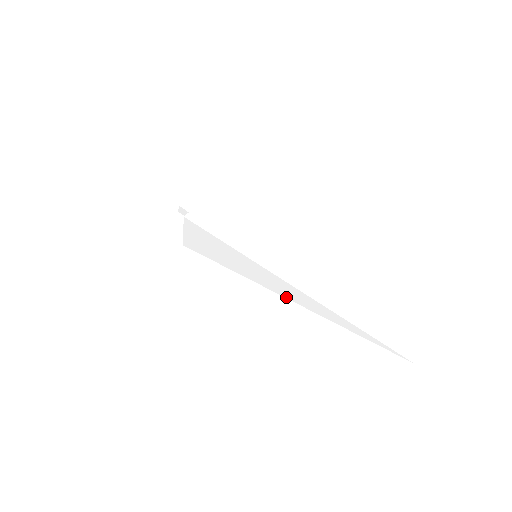
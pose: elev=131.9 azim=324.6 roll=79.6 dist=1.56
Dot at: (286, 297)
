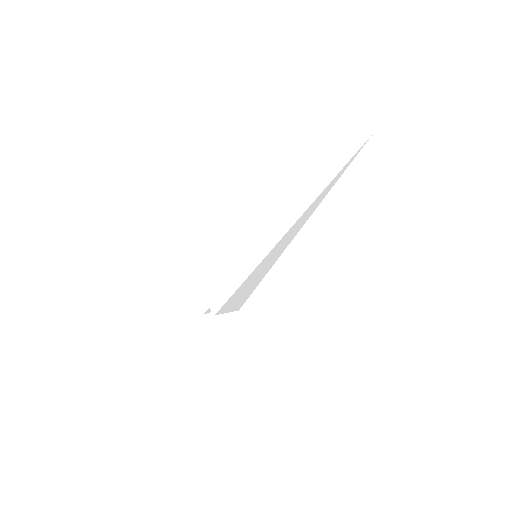
Dot at: (285, 233)
